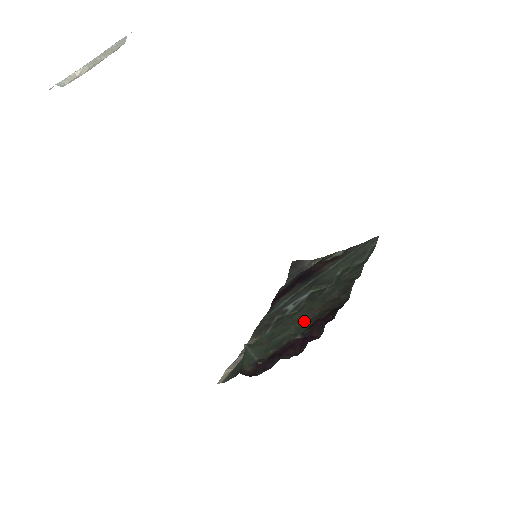
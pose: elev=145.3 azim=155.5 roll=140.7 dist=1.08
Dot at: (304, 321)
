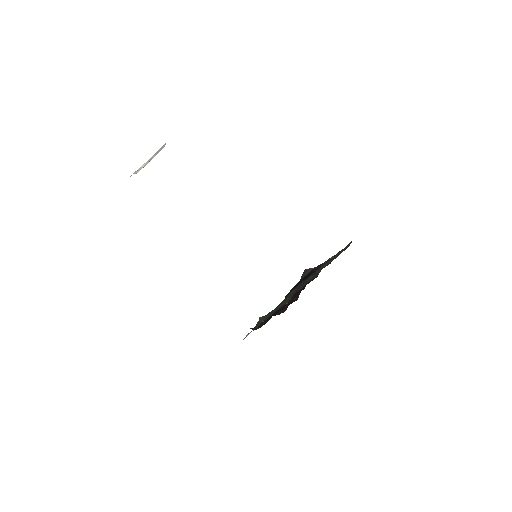
Dot at: (292, 295)
